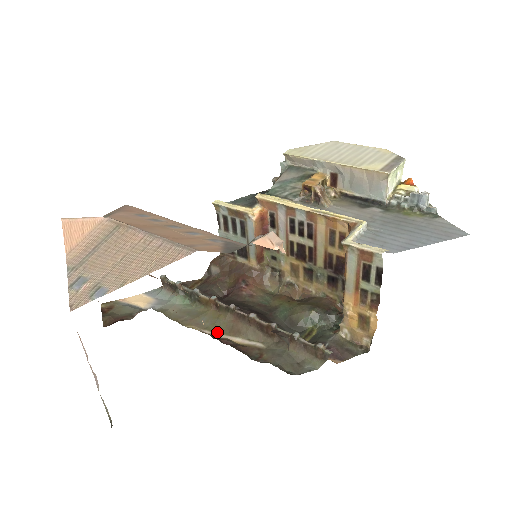
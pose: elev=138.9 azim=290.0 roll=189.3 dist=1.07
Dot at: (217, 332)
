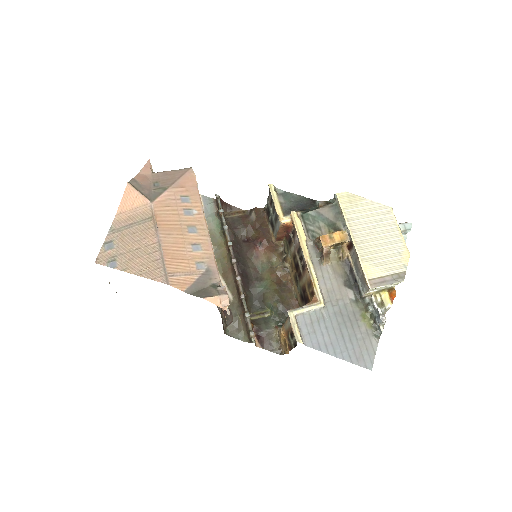
Dot at: occluded
